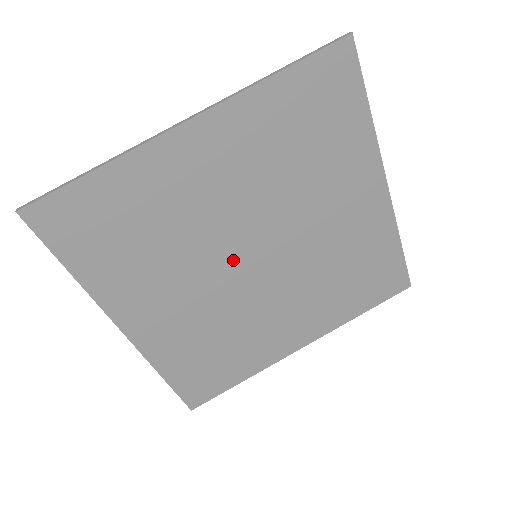
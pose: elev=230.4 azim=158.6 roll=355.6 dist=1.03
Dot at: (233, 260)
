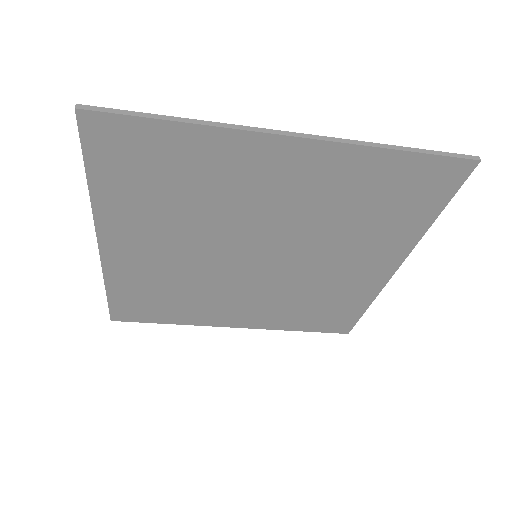
Dot at: (236, 249)
